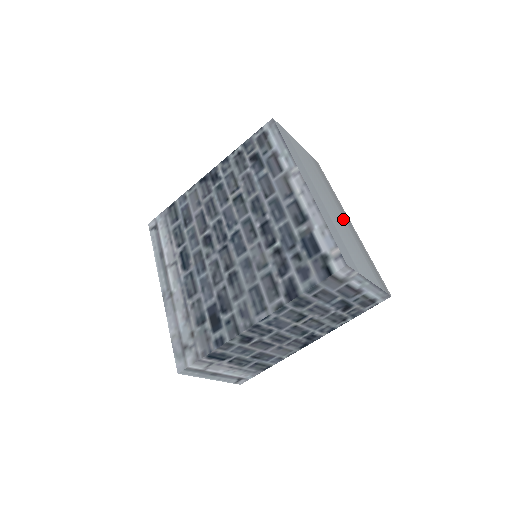
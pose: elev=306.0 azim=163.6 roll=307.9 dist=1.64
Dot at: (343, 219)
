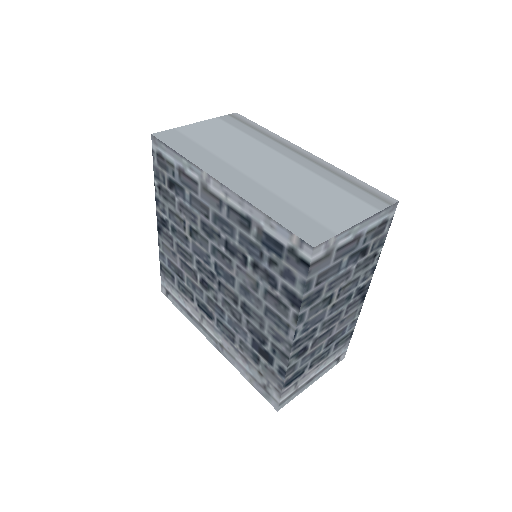
Dot at: (293, 164)
